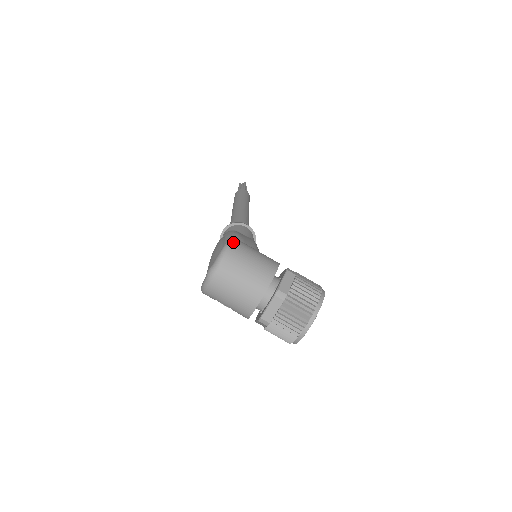
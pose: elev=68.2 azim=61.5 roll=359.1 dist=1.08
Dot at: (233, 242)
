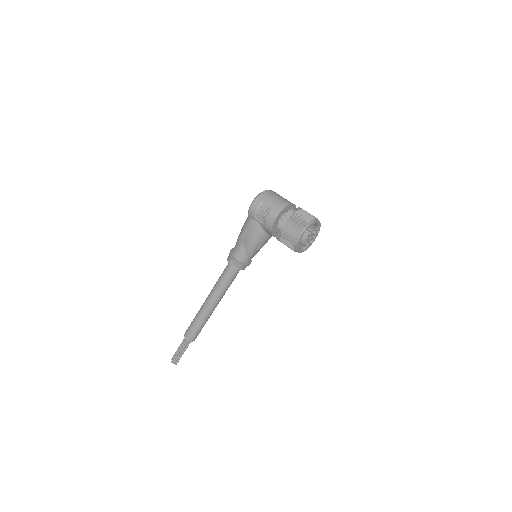
Dot at: occluded
